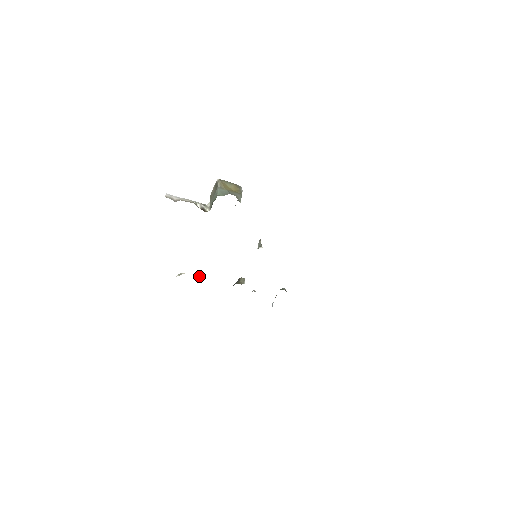
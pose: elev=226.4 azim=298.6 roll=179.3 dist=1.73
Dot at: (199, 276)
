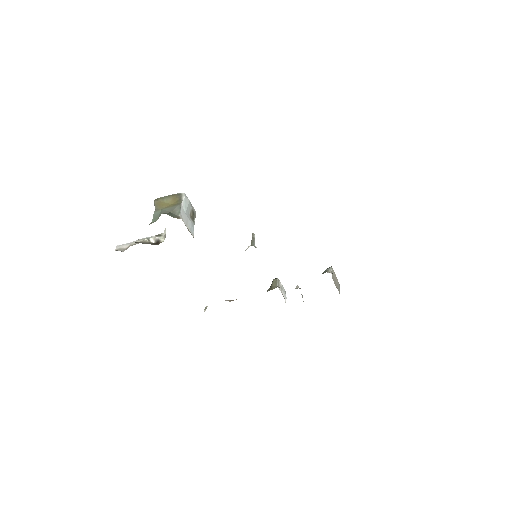
Dot at: occluded
